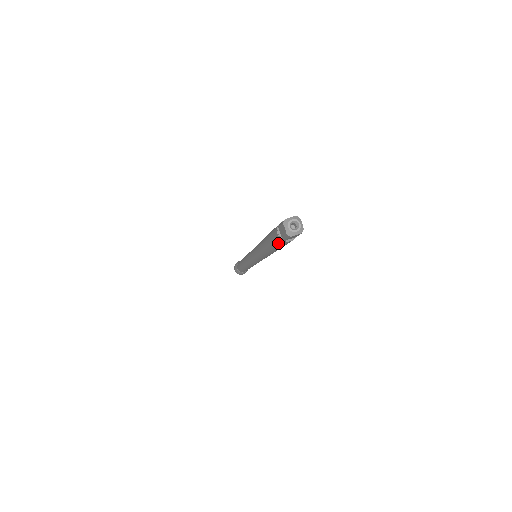
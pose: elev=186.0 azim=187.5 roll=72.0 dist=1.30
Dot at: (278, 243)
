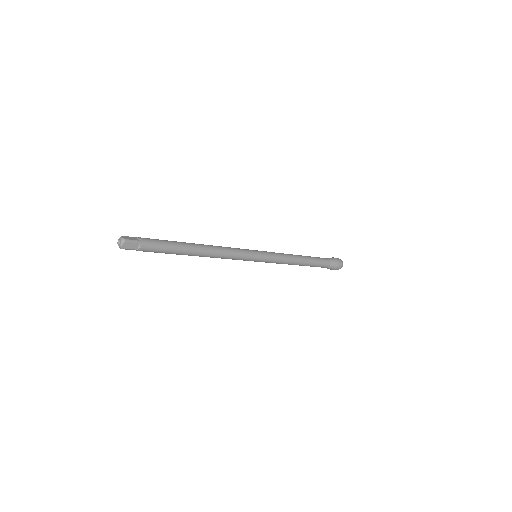
Dot at: occluded
